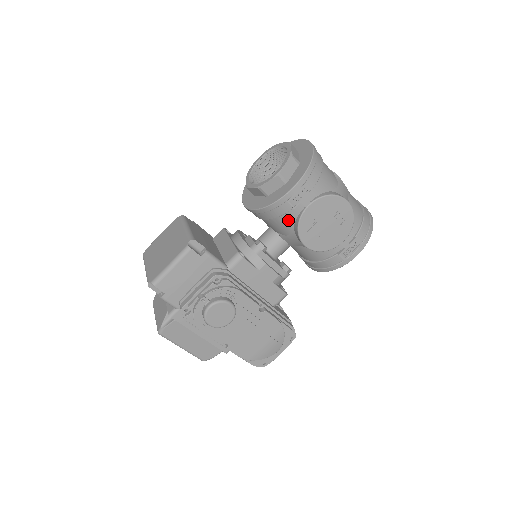
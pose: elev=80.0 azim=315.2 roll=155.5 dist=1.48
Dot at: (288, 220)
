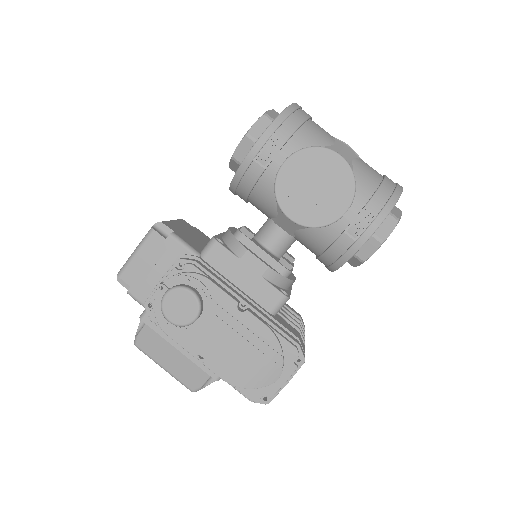
Dot at: (266, 189)
